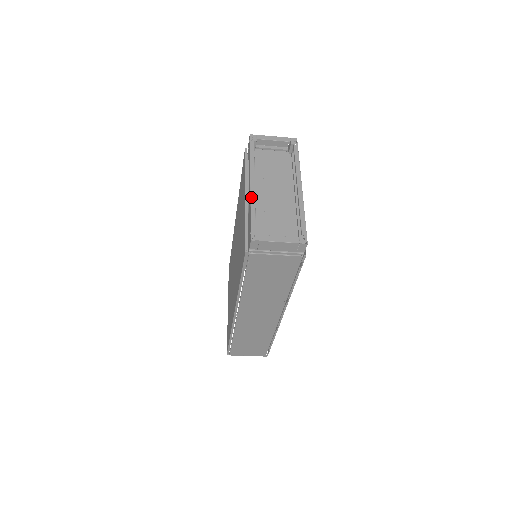
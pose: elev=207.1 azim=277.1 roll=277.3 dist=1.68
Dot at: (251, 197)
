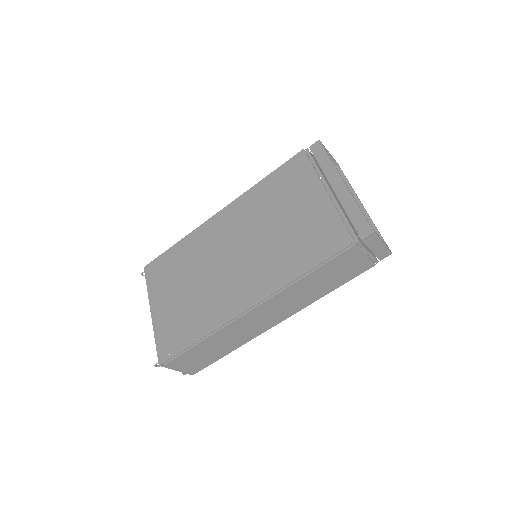
Dot at: occluded
